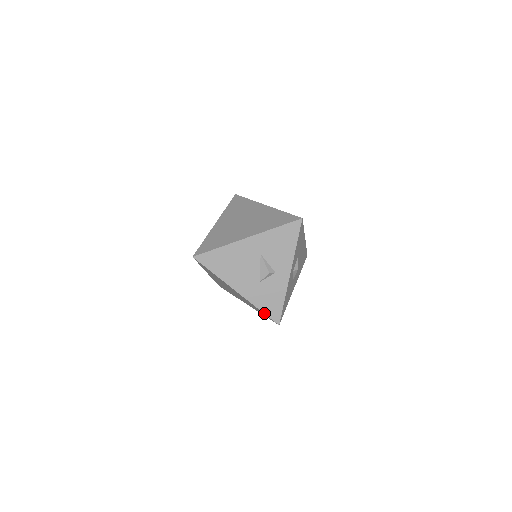
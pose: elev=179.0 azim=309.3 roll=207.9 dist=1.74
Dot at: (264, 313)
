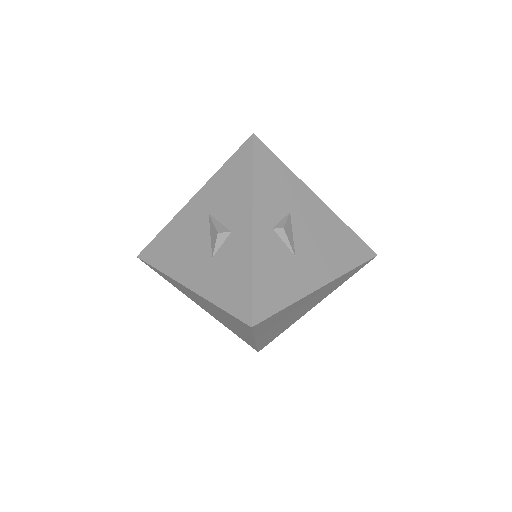
Dot at: (225, 310)
